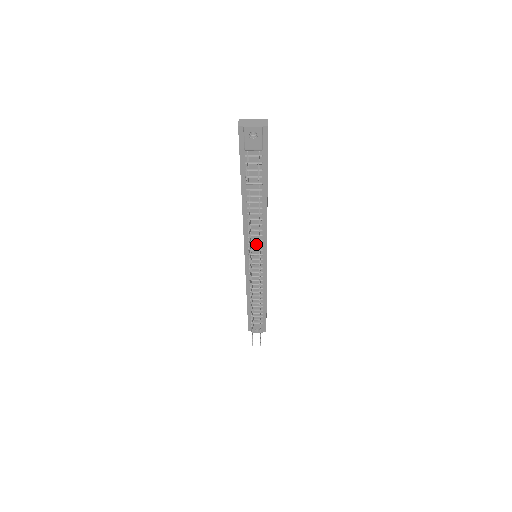
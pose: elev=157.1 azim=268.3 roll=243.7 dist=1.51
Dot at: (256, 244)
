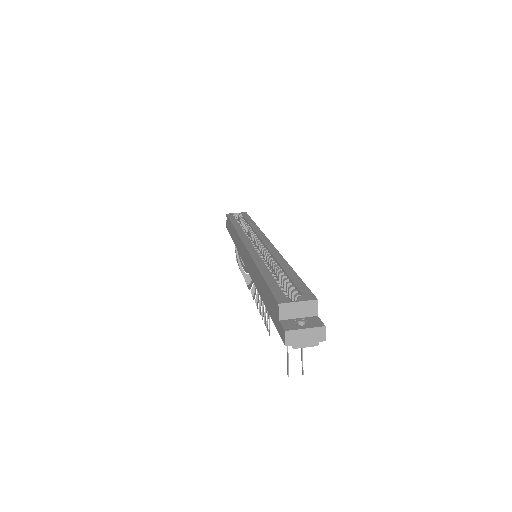
Dot at: occluded
